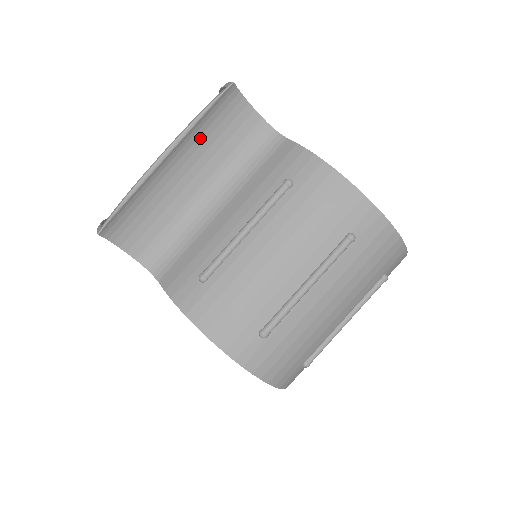
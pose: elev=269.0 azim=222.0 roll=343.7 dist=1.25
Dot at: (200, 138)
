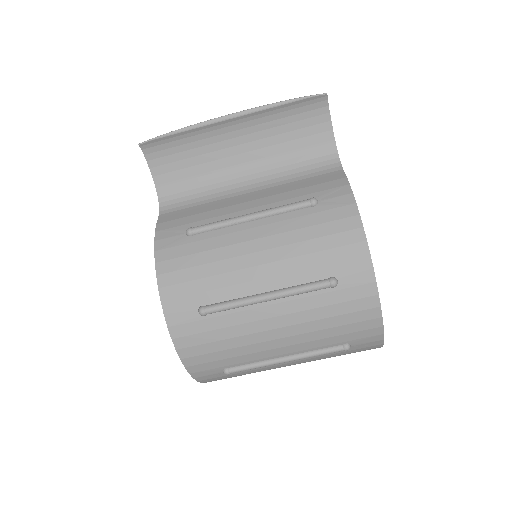
Dot at: (270, 123)
